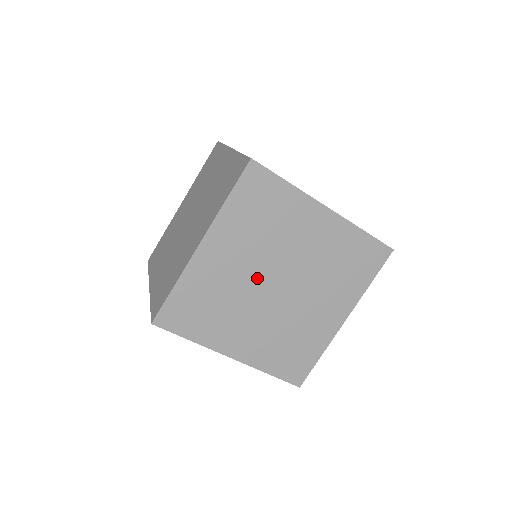
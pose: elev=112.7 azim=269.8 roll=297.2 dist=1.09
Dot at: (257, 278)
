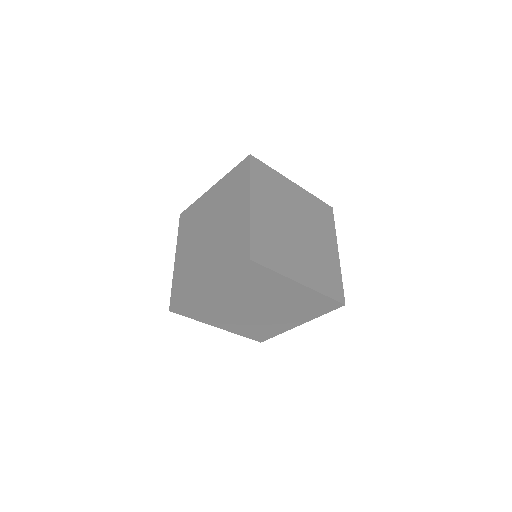
Dot at: (242, 304)
